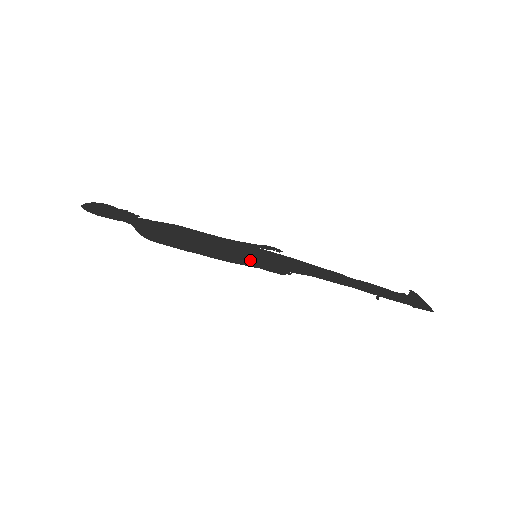
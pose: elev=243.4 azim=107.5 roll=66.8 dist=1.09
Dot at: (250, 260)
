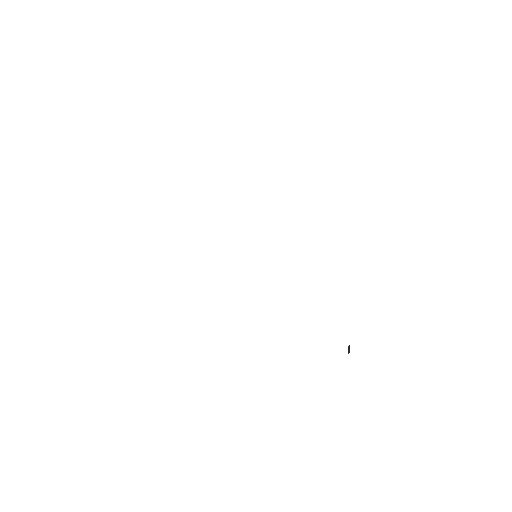
Dot at: occluded
